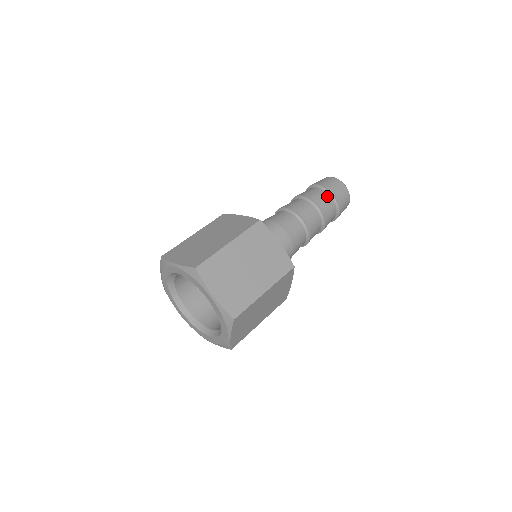
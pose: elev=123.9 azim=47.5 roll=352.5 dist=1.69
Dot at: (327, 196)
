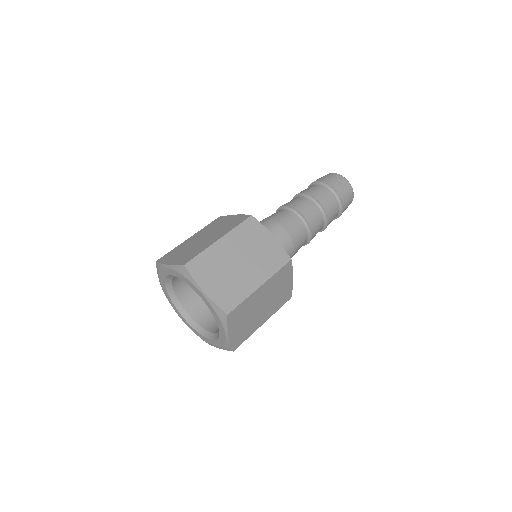
Dot at: (327, 191)
